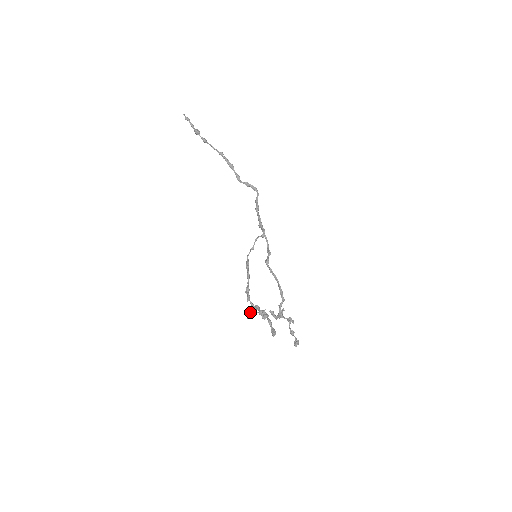
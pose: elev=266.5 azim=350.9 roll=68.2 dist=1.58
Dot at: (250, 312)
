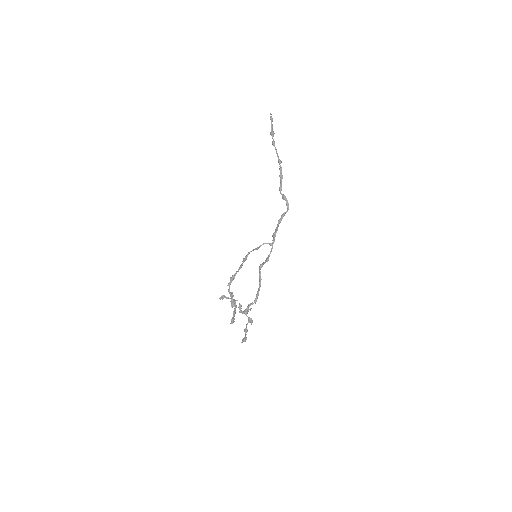
Dot at: occluded
